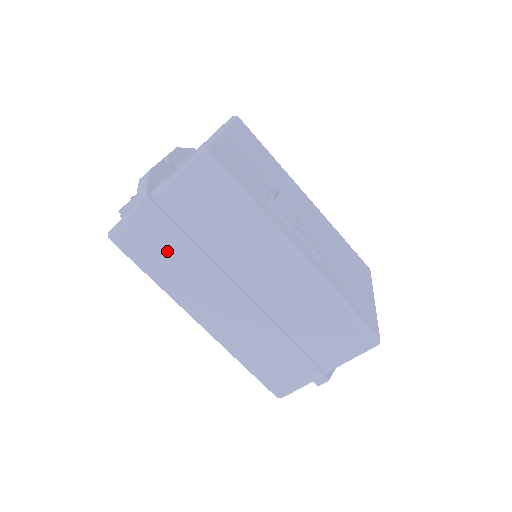
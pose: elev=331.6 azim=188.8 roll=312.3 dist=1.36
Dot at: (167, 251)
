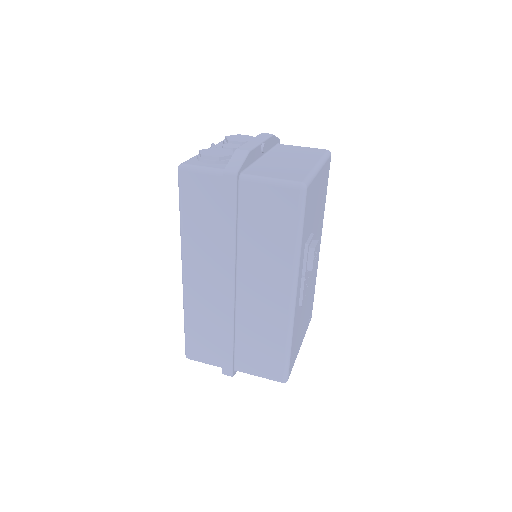
Dot at: (211, 215)
